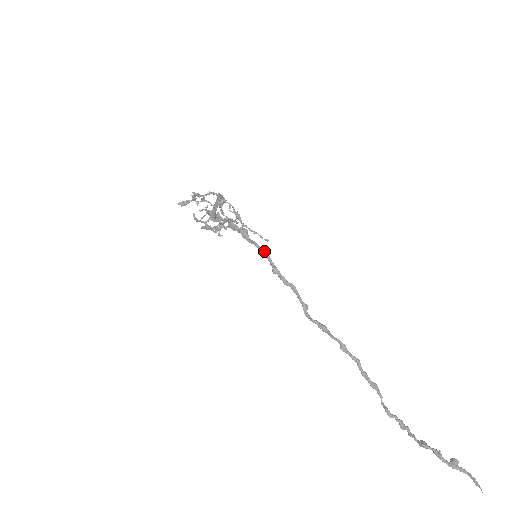
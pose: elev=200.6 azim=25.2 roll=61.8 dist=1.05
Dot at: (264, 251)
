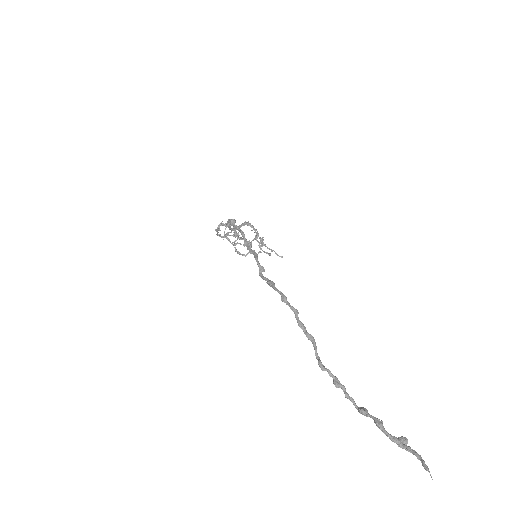
Dot at: (241, 231)
